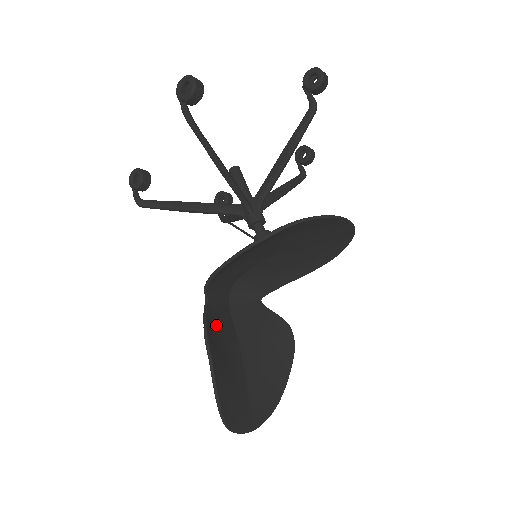
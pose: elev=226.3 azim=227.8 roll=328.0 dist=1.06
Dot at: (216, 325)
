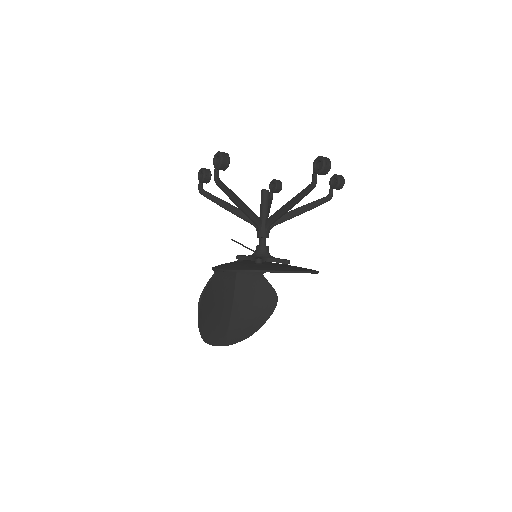
Dot at: (215, 289)
